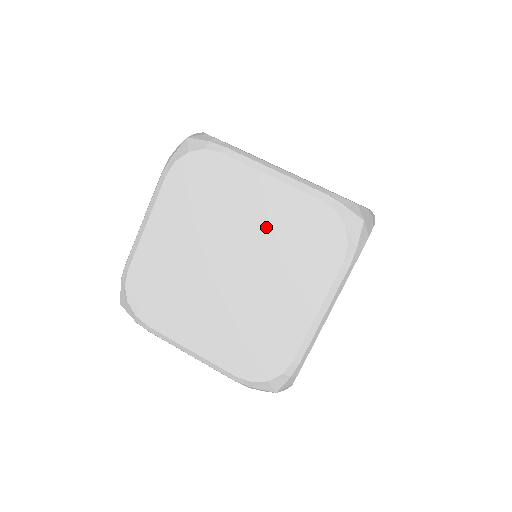
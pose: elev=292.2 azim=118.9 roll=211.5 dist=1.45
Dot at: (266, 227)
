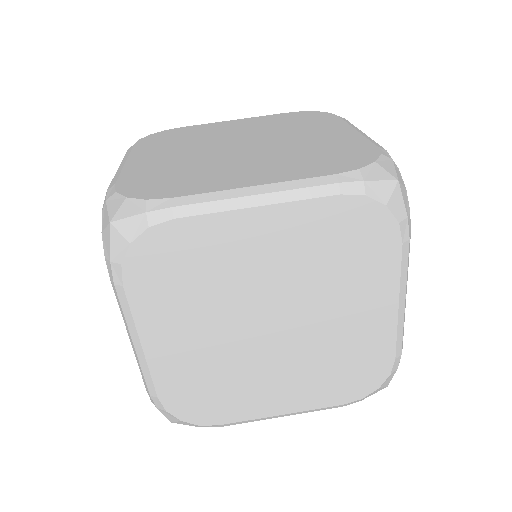
Dot at: (290, 263)
